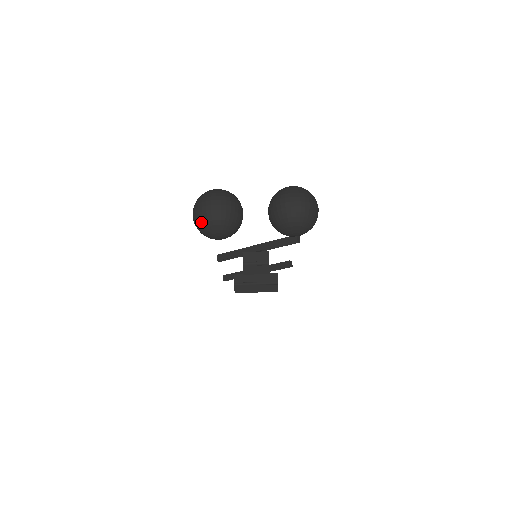
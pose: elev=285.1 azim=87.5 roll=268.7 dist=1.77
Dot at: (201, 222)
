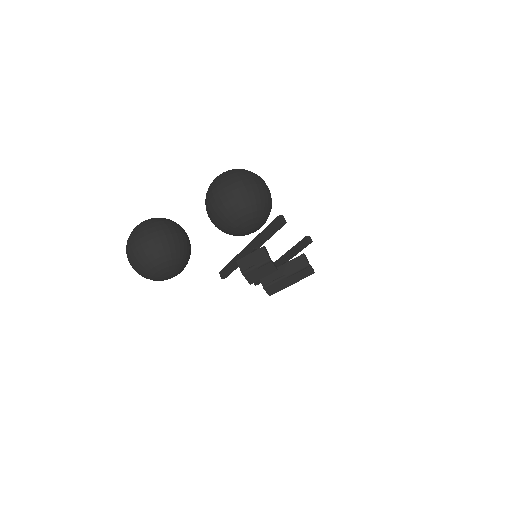
Dot at: (138, 271)
